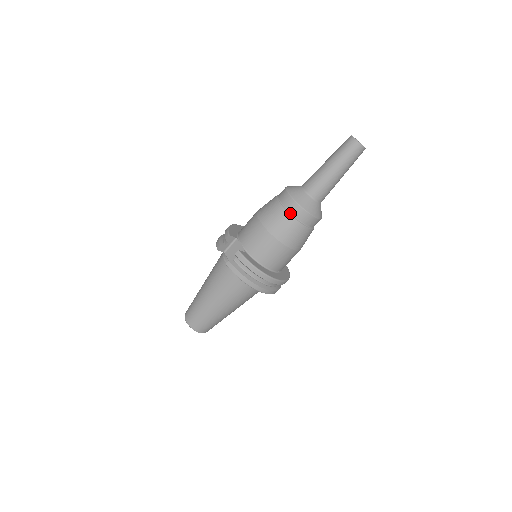
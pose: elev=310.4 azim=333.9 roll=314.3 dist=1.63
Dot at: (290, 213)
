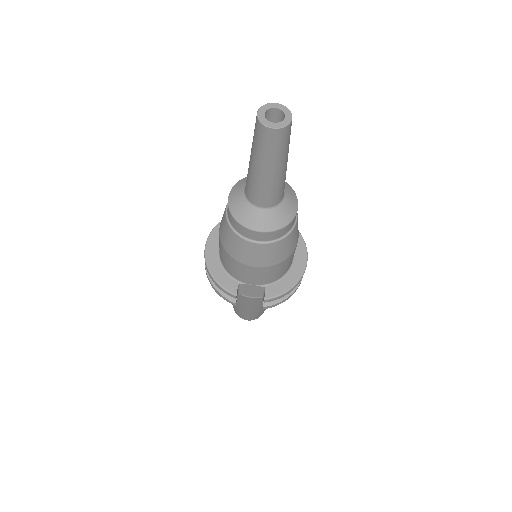
Dot at: (277, 240)
